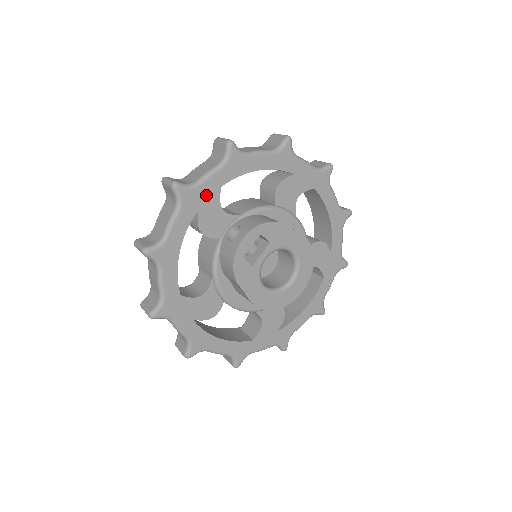
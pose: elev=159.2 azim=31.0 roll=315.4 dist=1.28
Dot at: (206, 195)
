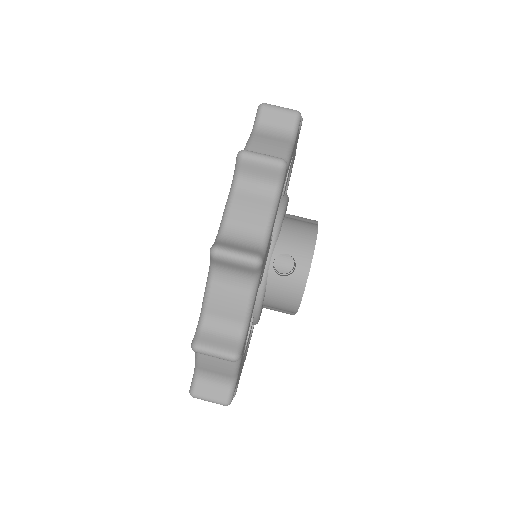
Dot at: (268, 245)
